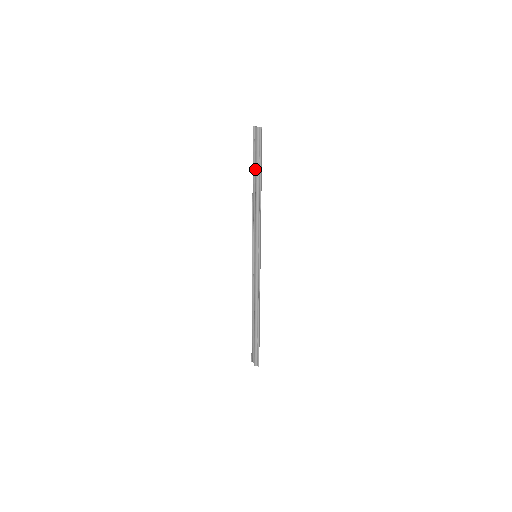
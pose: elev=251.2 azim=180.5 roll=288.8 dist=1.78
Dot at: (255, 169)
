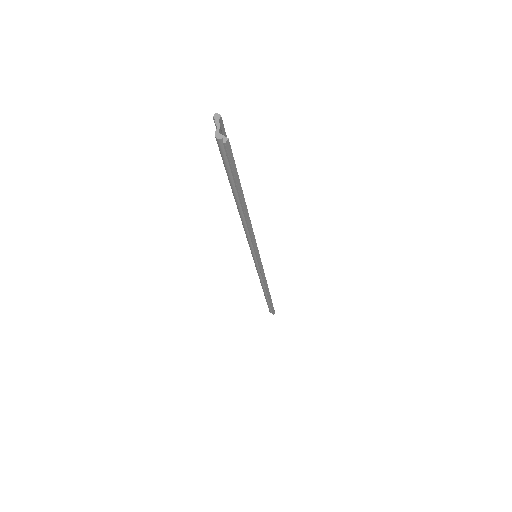
Dot at: occluded
